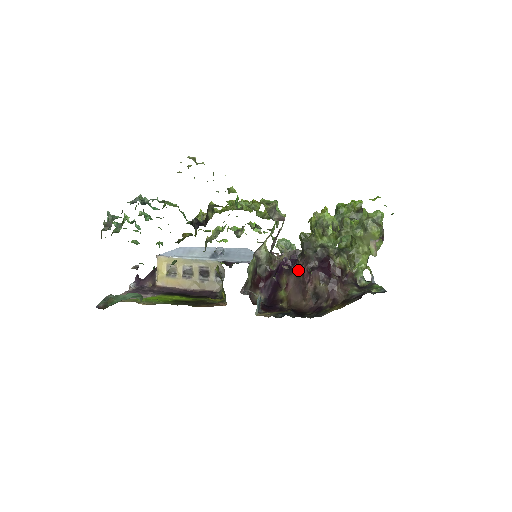
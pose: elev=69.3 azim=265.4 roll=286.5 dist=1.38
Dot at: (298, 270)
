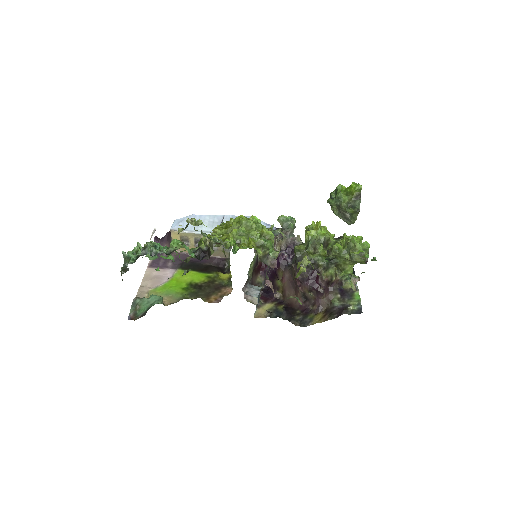
Dot at: (292, 271)
